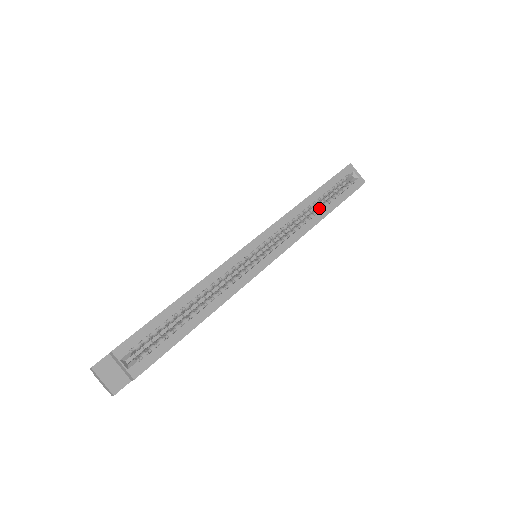
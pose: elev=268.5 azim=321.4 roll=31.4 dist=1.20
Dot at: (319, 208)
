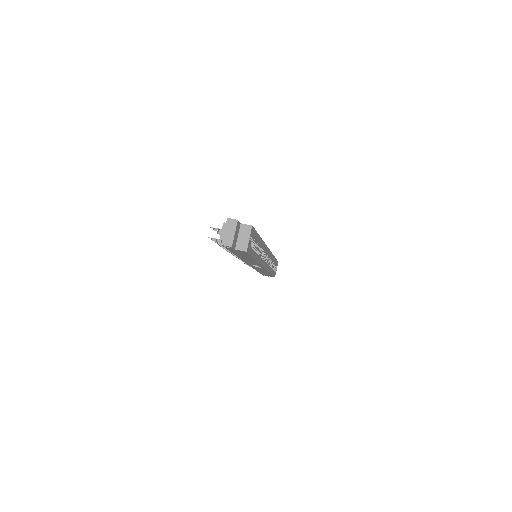
Dot at: occluded
